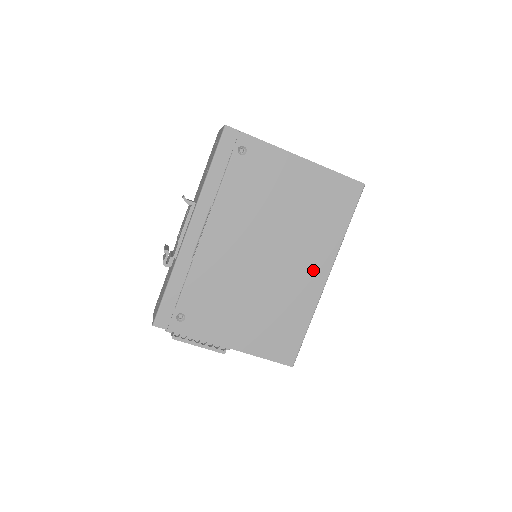
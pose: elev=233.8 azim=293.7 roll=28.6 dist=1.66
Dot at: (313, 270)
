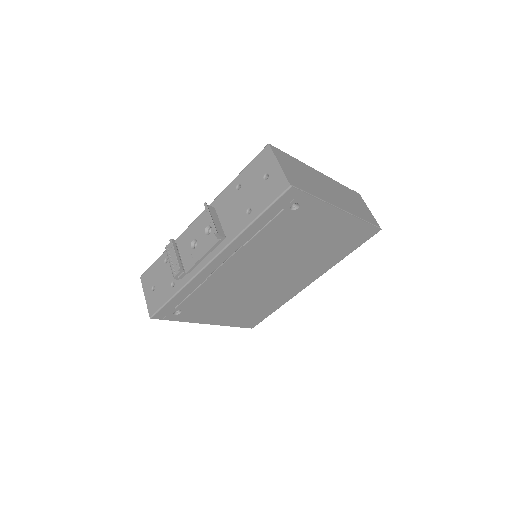
Dot at: (302, 281)
